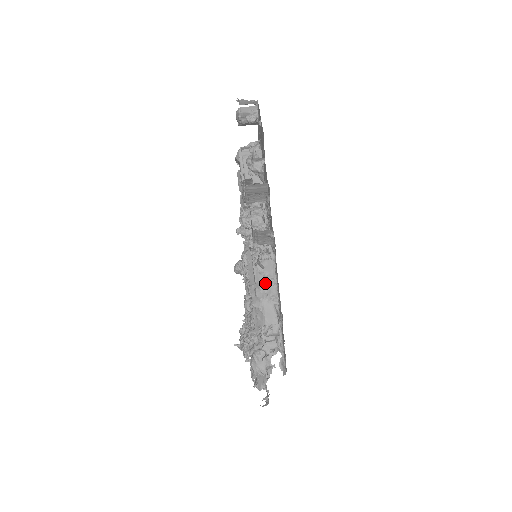
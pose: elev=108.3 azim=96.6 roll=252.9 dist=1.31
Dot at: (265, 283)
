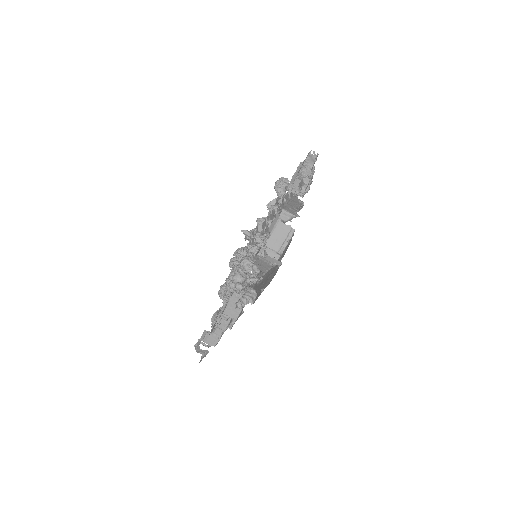
Dot at: (201, 351)
